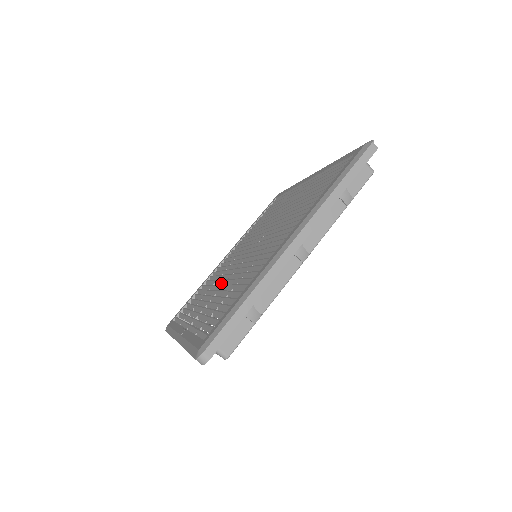
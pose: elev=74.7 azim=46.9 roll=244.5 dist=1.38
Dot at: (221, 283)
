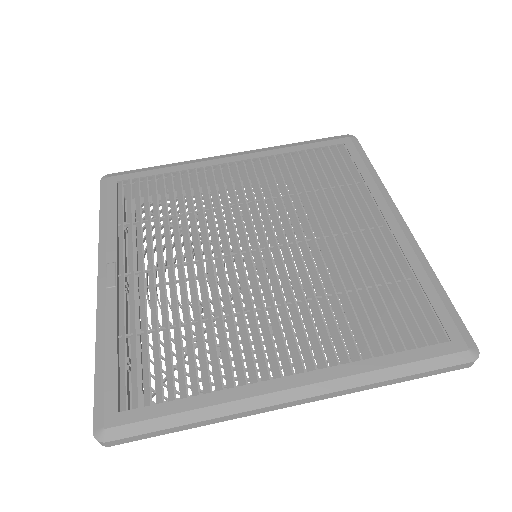
Dot at: (196, 245)
